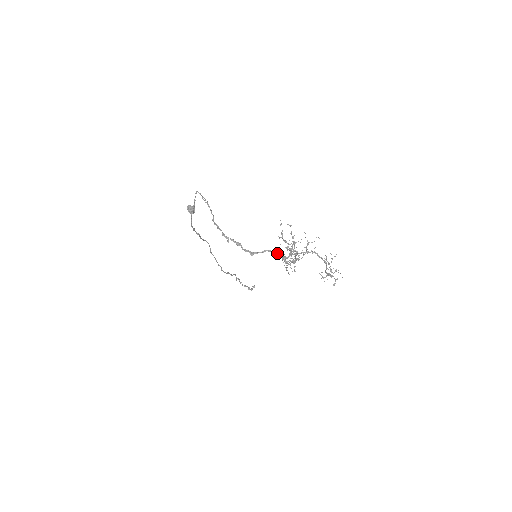
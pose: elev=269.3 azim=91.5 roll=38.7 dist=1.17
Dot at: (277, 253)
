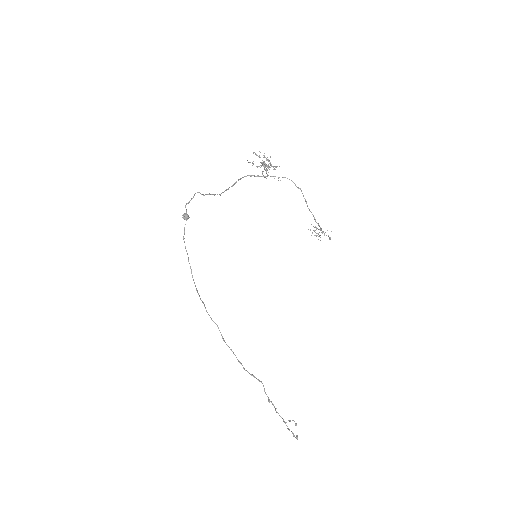
Dot at: (257, 175)
